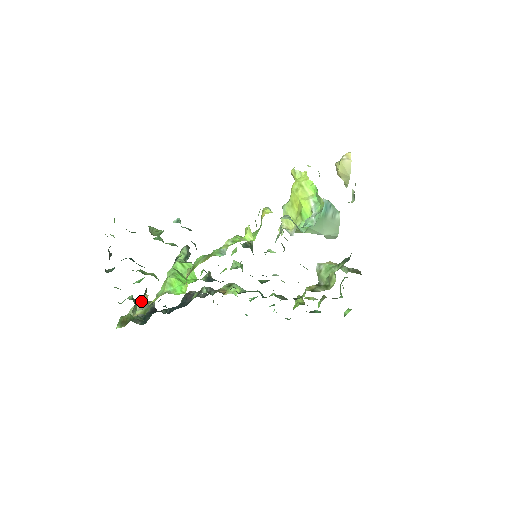
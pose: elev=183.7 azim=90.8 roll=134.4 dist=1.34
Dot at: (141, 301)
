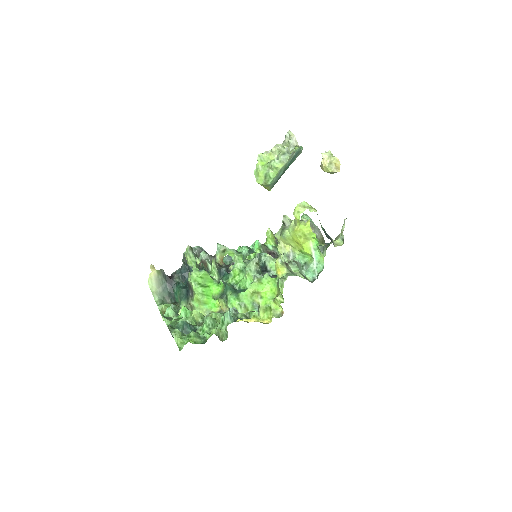
Dot at: (152, 273)
